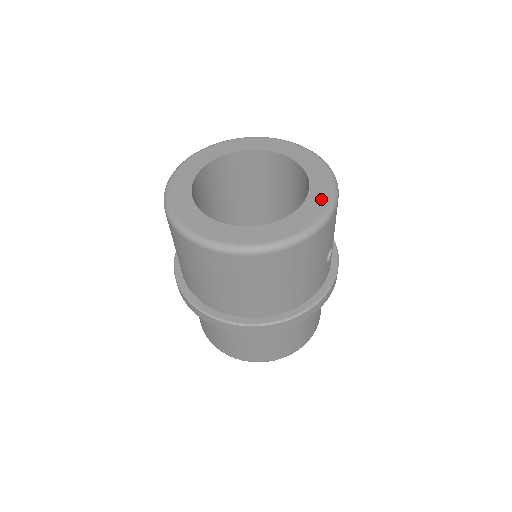
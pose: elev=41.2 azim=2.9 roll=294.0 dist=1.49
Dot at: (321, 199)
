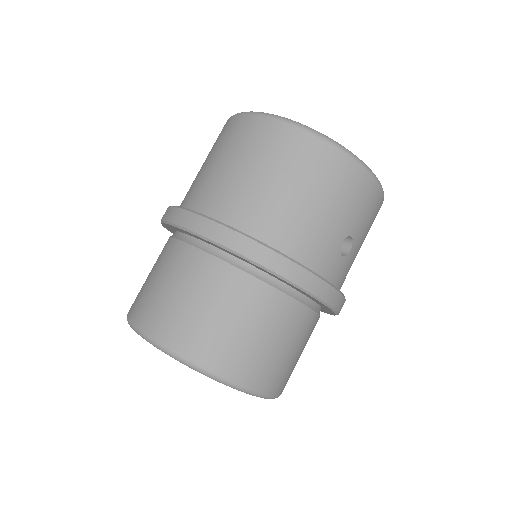
Dot at: occluded
